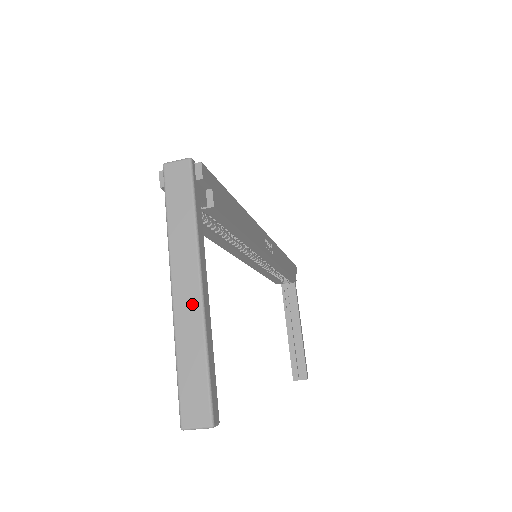
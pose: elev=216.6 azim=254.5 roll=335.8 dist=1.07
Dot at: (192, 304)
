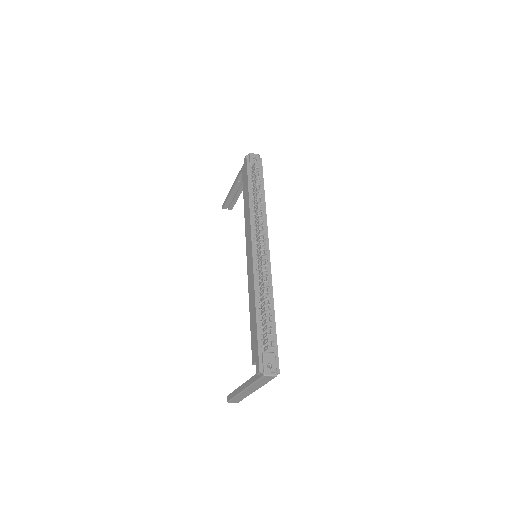
Dot at: (249, 393)
